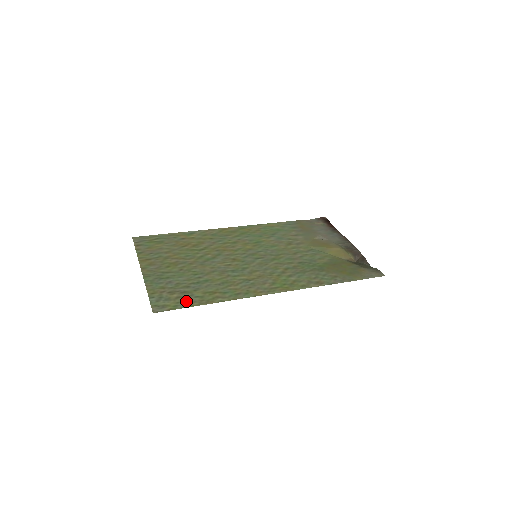
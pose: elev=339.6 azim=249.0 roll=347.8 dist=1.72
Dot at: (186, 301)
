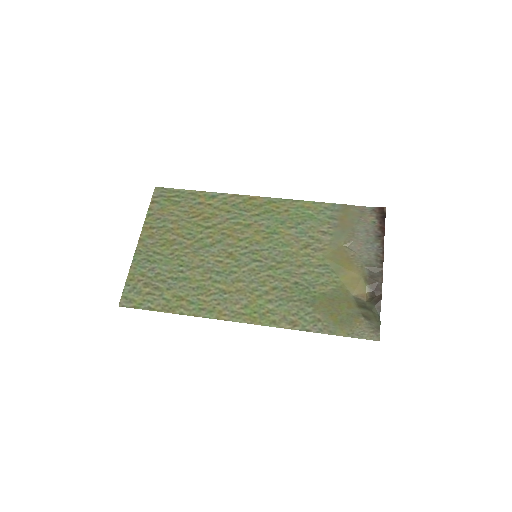
Dot at: (152, 301)
